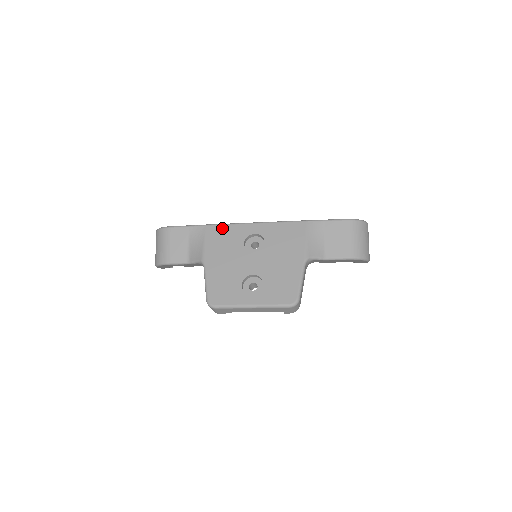
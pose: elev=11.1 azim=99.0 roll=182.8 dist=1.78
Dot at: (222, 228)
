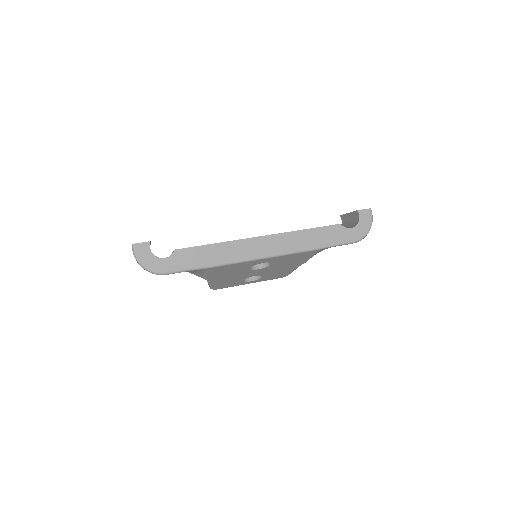
Dot at: (228, 267)
